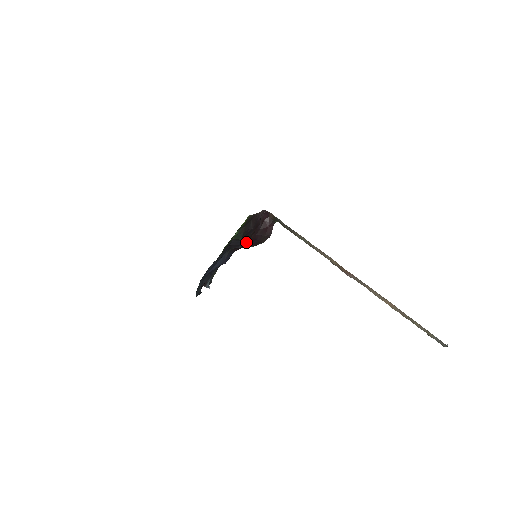
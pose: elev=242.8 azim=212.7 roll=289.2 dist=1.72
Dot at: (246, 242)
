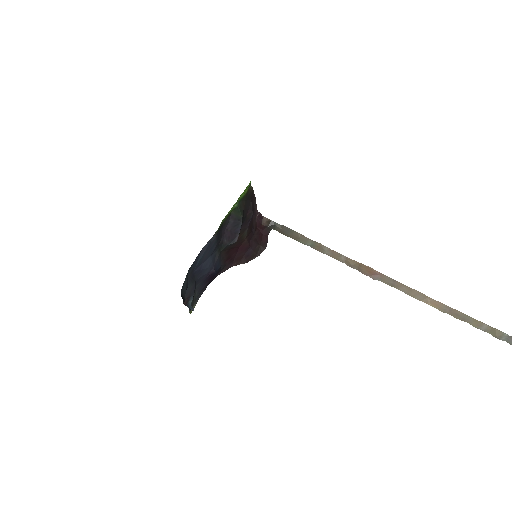
Dot at: (238, 250)
